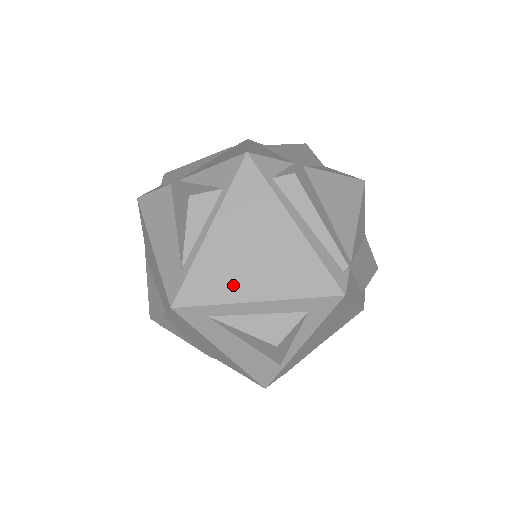
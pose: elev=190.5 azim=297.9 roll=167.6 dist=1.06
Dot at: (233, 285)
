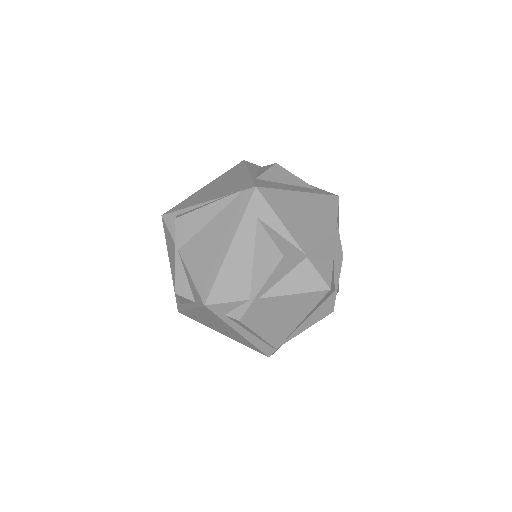
Dot at: (208, 325)
